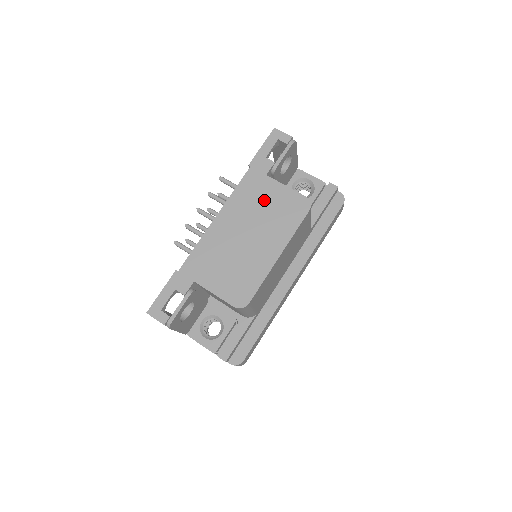
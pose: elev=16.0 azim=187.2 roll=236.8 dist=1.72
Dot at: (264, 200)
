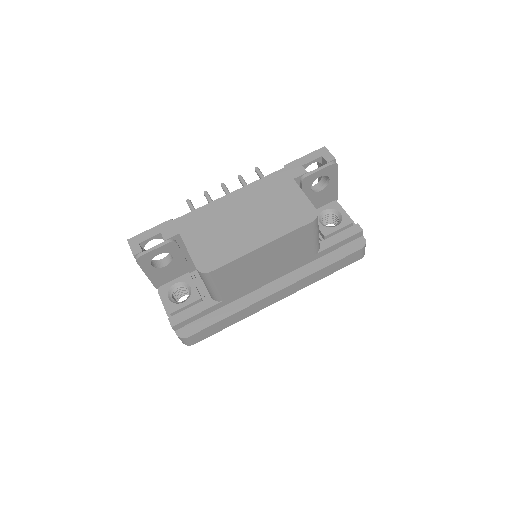
Dot at: (279, 197)
